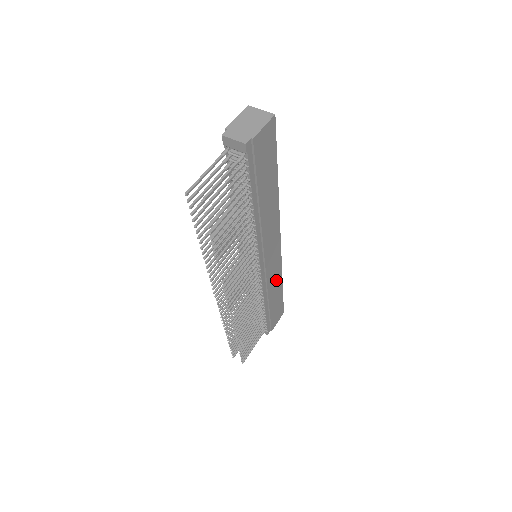
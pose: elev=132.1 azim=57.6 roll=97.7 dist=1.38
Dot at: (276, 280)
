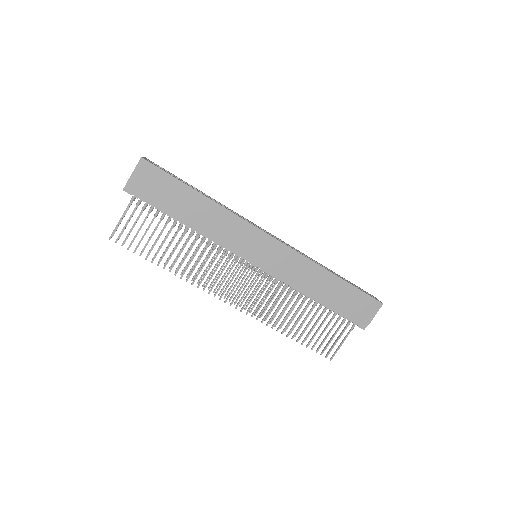
Dot at: (309, 272)
